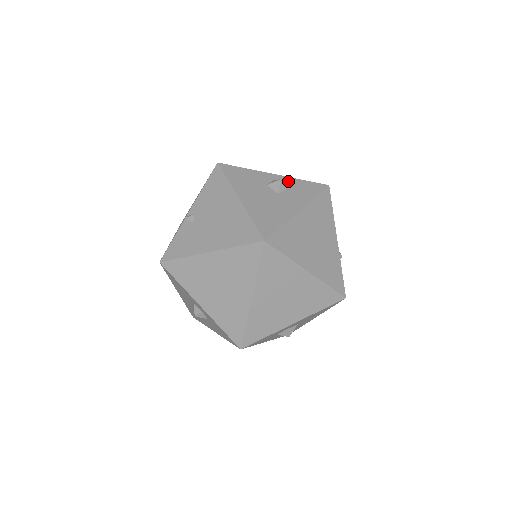
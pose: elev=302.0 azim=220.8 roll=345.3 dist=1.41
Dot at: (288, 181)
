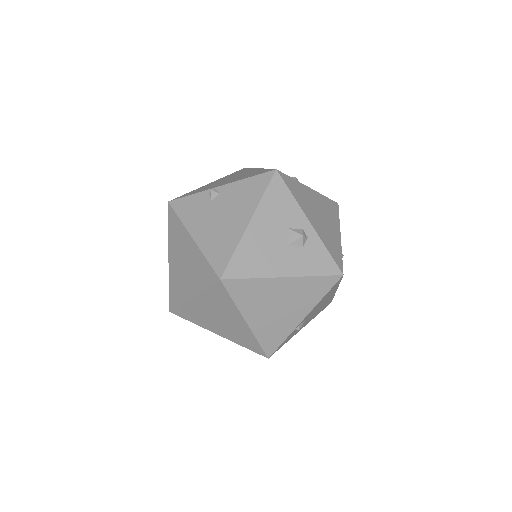
Dot at: (313, 240)
